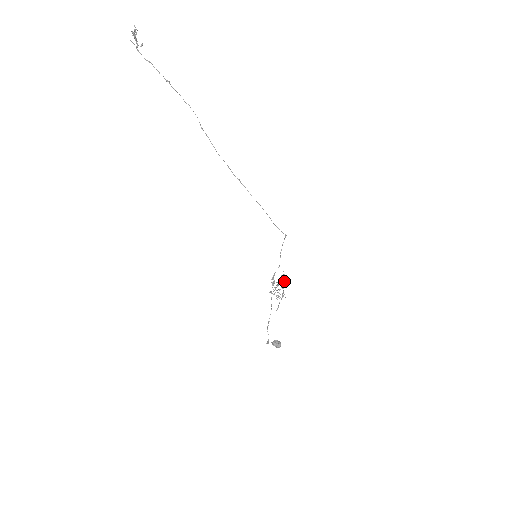
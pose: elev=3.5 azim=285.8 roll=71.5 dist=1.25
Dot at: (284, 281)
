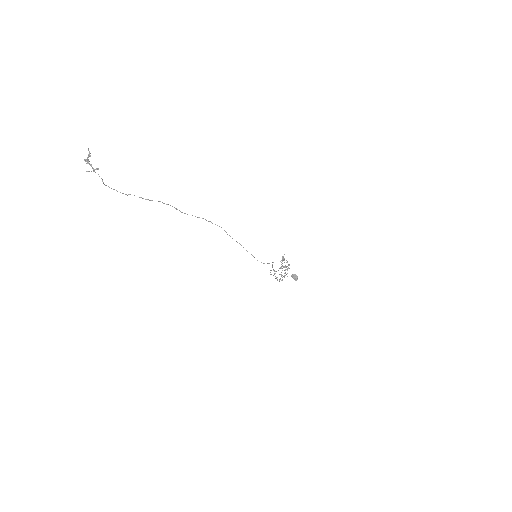
Dot at: (286, 267)
